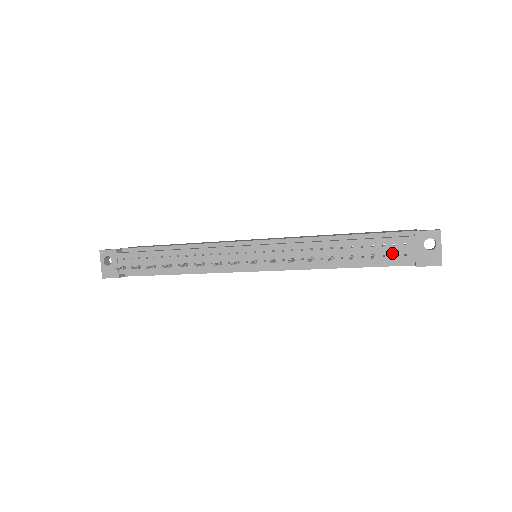
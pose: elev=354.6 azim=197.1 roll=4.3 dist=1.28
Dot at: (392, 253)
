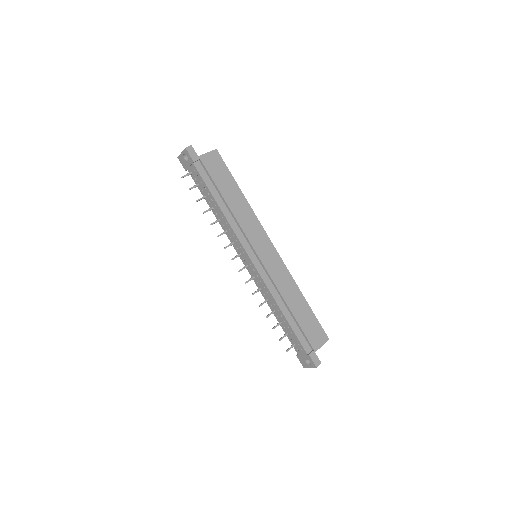
Dot at: (295, 343)
